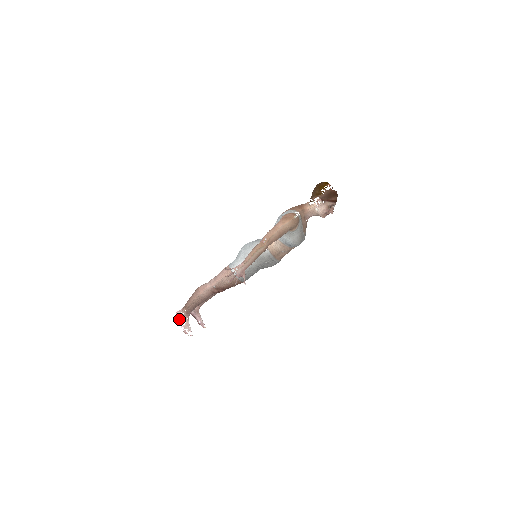
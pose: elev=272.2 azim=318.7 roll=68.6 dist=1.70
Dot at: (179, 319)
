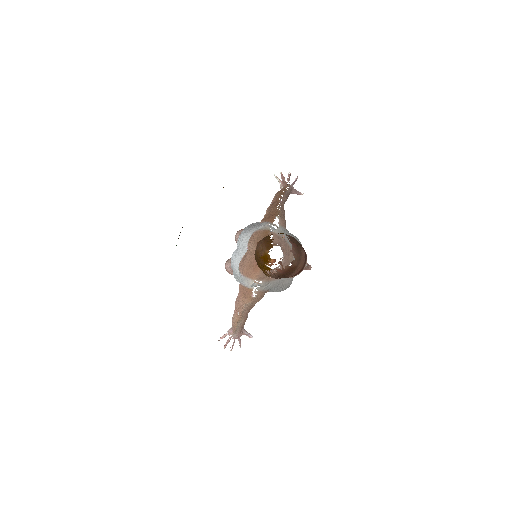
Dot at: occluded
